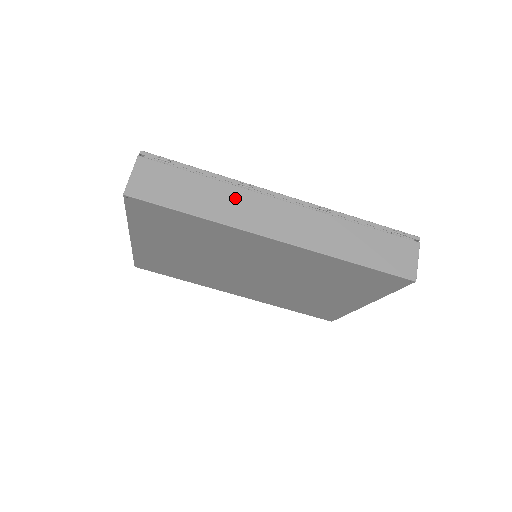
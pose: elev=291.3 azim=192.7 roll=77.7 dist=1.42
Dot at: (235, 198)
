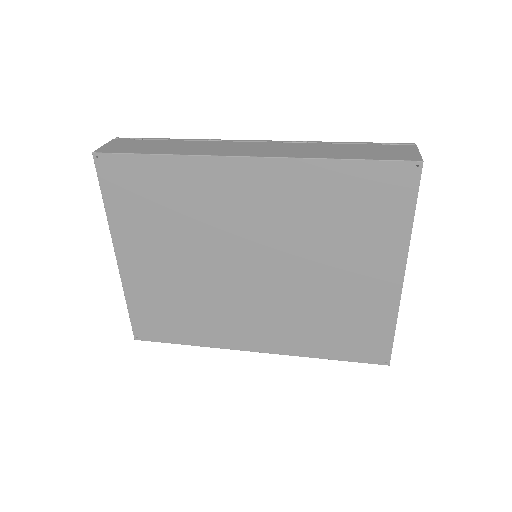
Dot at: (204, 145)
